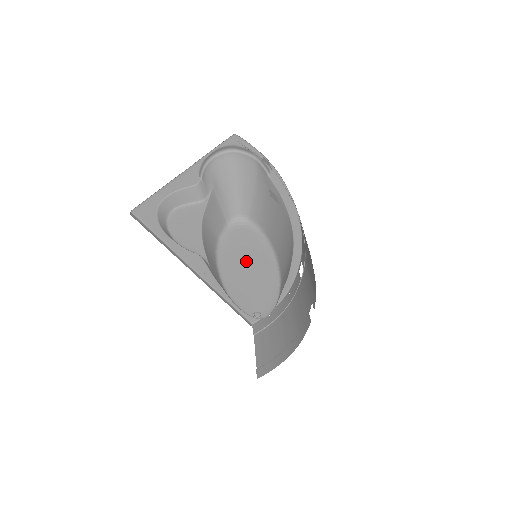
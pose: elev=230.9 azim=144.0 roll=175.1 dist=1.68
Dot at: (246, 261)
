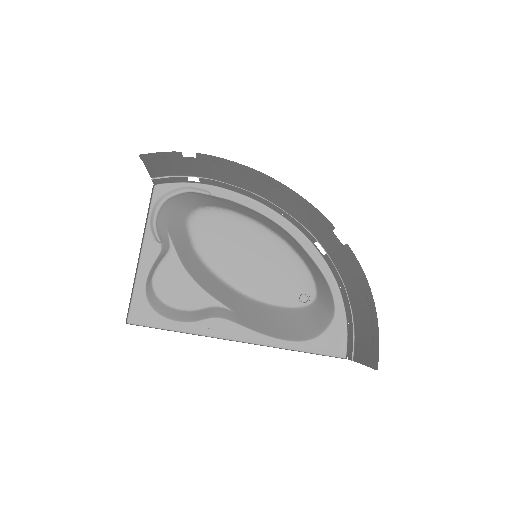
Dot at: (235, 247)
